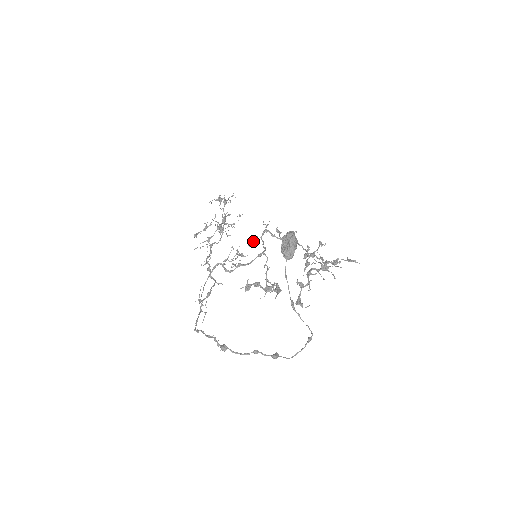
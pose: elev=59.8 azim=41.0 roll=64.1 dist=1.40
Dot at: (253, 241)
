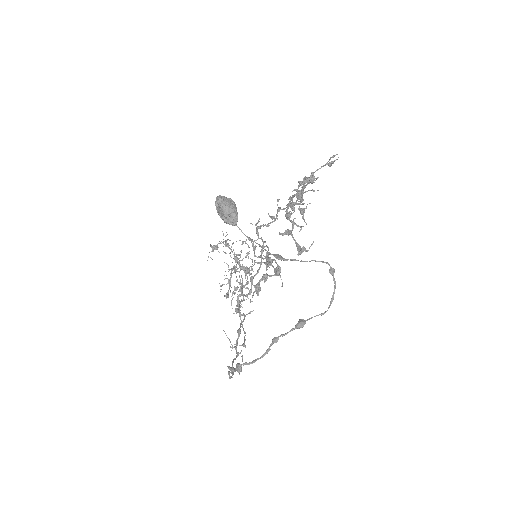
Dot at: (254, 248)
